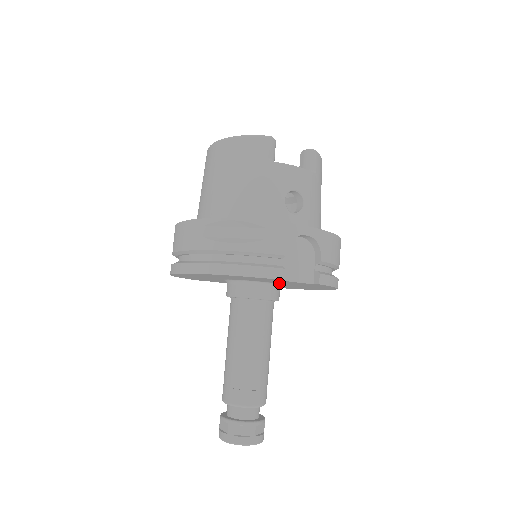
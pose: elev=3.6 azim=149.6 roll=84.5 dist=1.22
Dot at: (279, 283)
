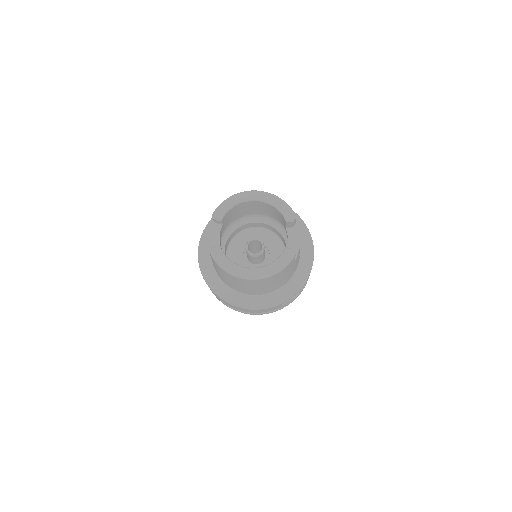
Dot at: occluded
